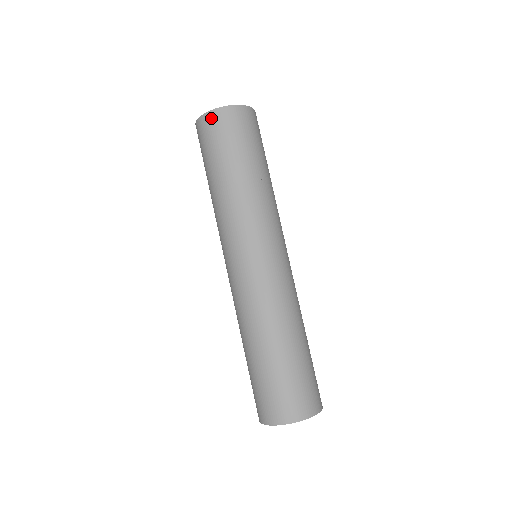
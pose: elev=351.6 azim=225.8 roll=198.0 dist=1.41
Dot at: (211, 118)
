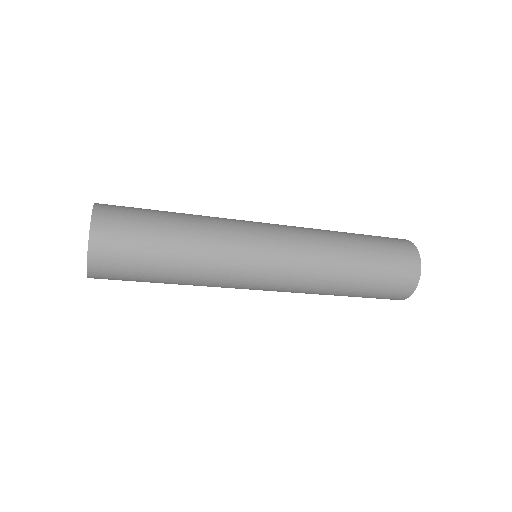
Dot at: (97, 260)
